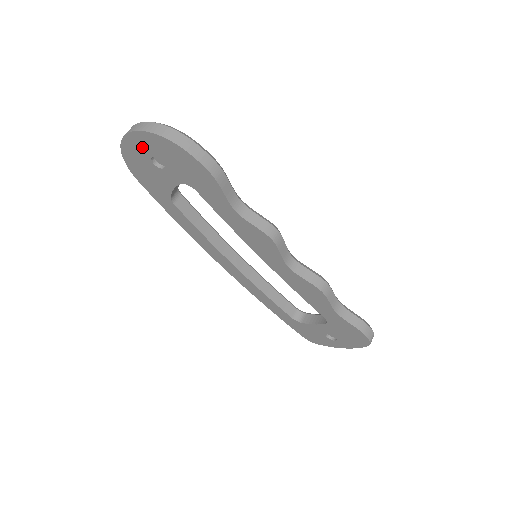
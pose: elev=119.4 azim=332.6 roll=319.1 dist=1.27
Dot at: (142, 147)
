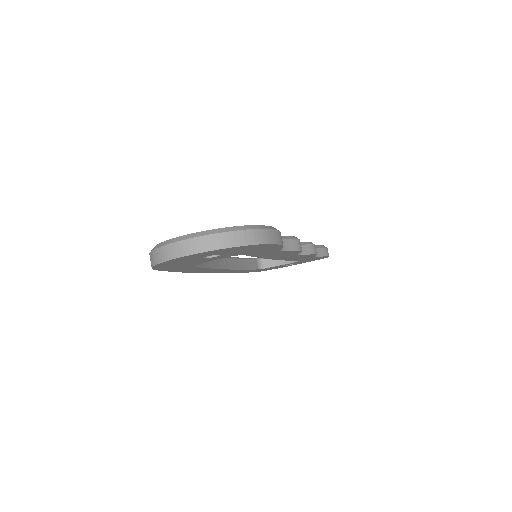
Dot at: (202, 255)
